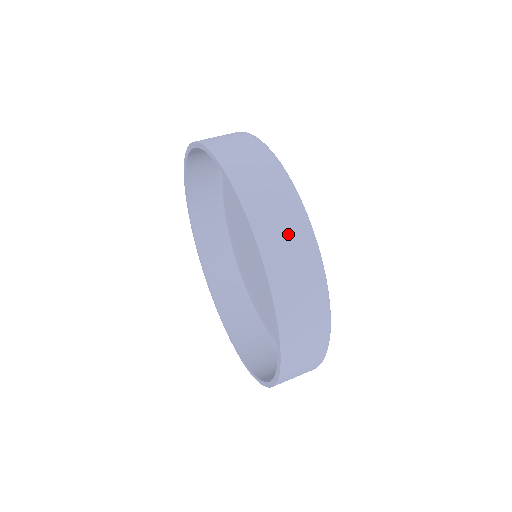
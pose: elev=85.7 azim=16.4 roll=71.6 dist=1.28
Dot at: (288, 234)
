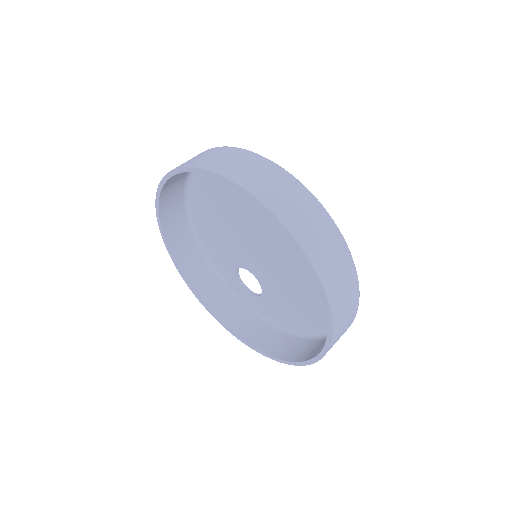
Dot at: (343, 332)
